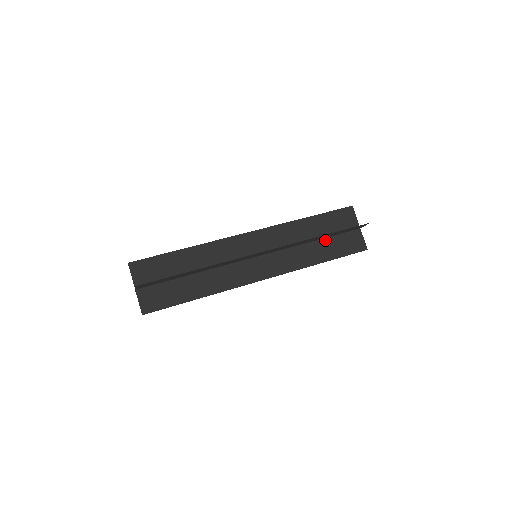
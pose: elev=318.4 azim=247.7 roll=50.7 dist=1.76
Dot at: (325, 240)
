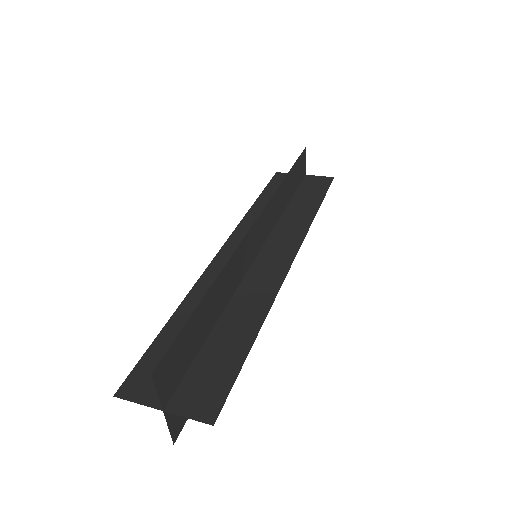
Dot at: occluded
